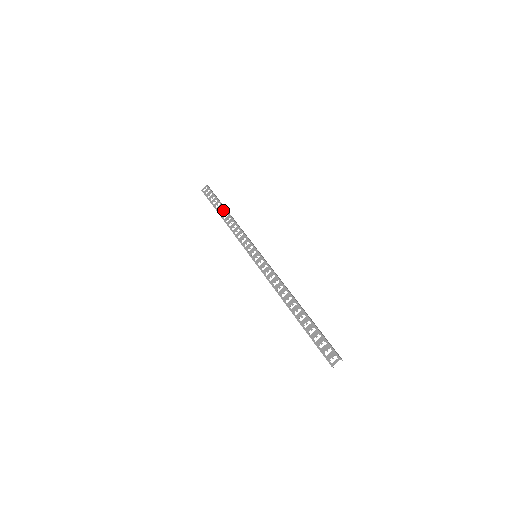
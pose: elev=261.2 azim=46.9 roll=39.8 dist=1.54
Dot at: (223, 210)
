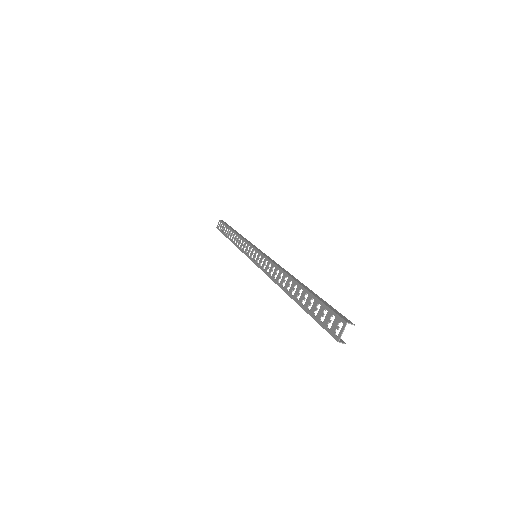
Dot at: (230, 232)
